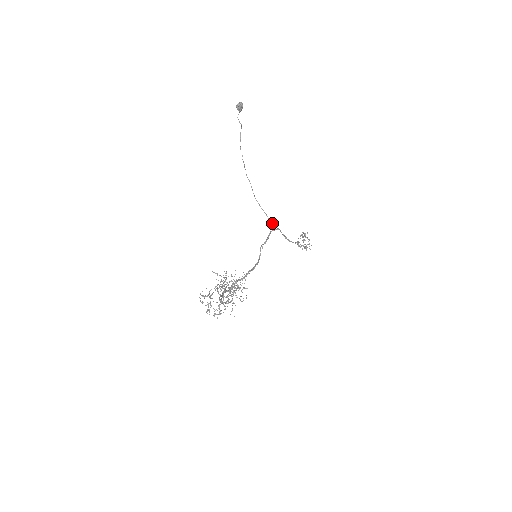
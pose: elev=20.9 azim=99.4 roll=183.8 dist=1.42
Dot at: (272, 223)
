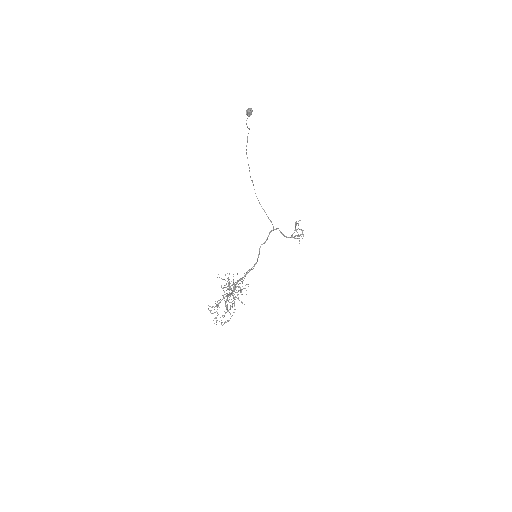
Dot at: occluded
